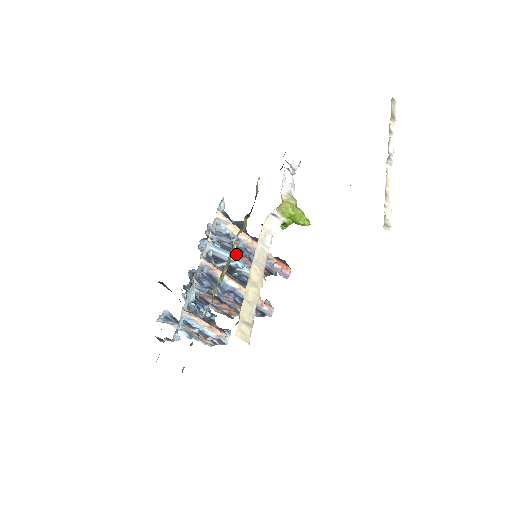
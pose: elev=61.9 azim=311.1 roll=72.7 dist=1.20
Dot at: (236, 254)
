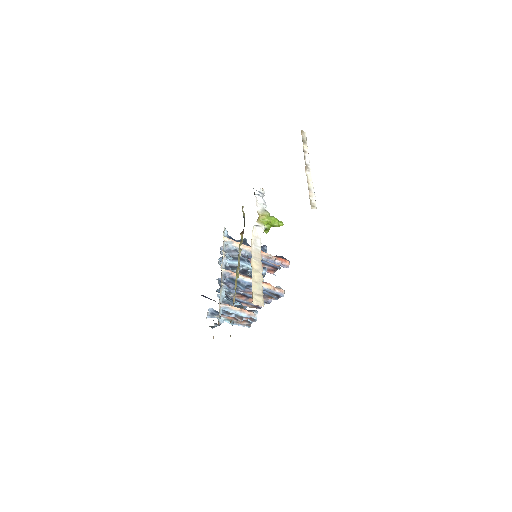
Dot at: (245, 261)
